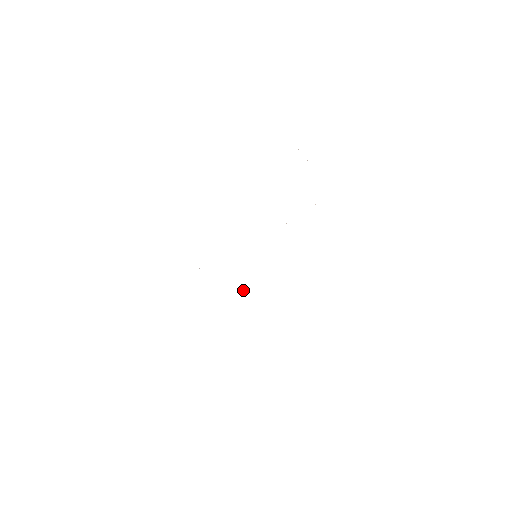
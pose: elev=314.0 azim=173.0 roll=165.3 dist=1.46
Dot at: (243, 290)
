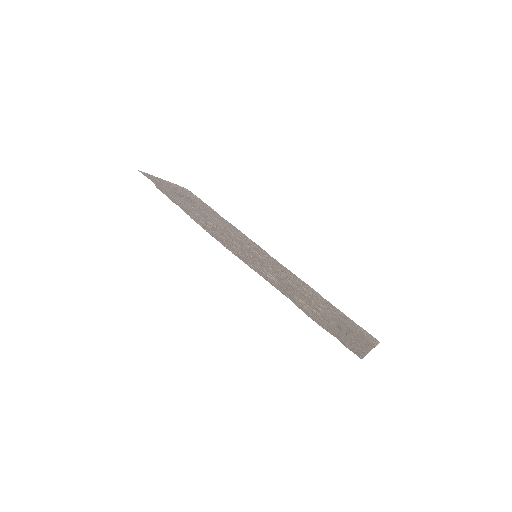
Dot at: (217, 224)
